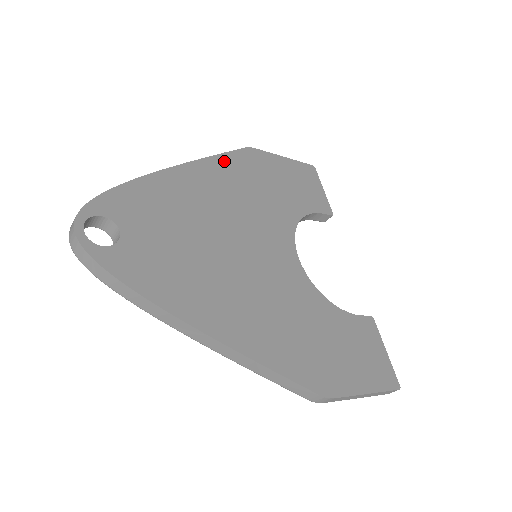
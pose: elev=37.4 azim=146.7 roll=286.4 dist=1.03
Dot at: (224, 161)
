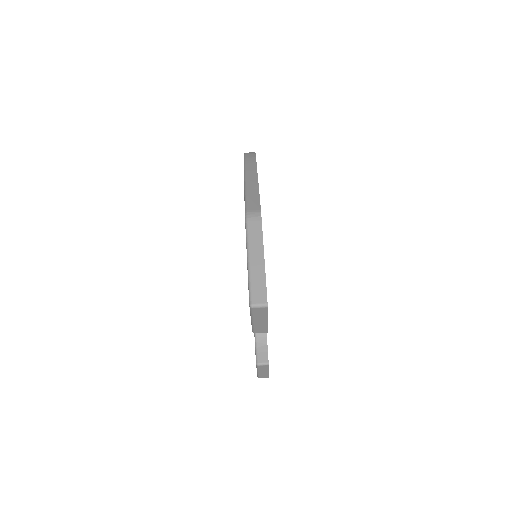
Dot at: occluded
